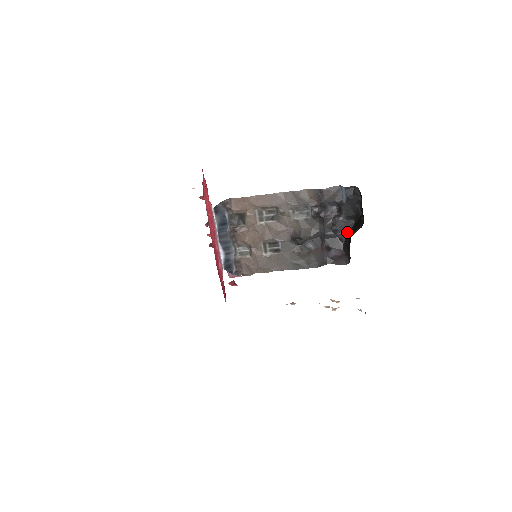
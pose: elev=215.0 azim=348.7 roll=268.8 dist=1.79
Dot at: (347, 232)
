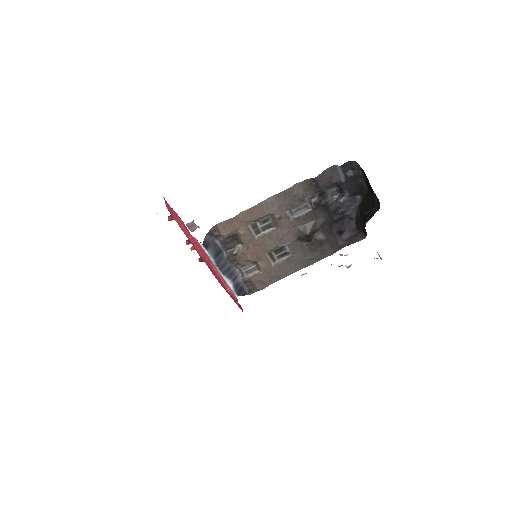
Dot at: (355, 209)
